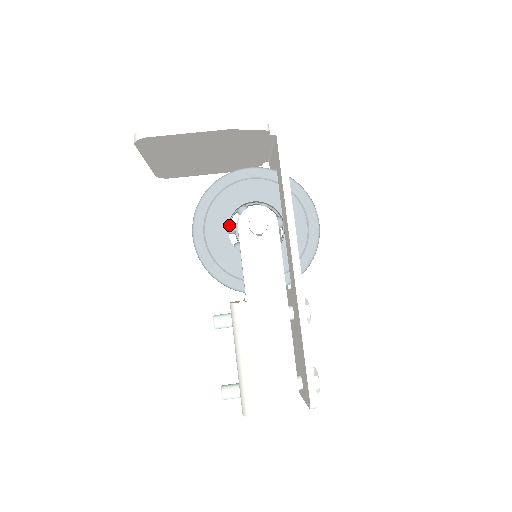
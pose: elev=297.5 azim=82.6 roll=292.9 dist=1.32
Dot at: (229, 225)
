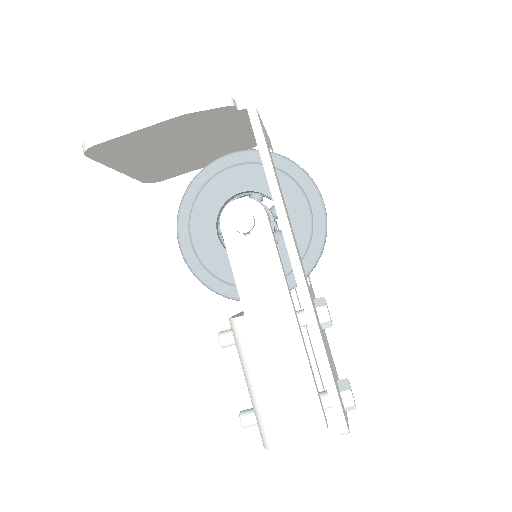
Dot at: (218, 225)
